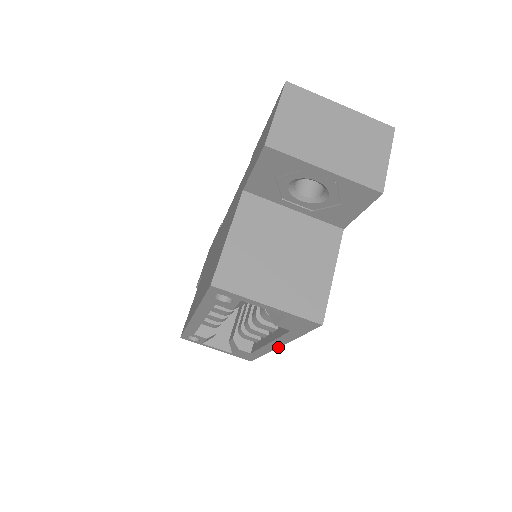
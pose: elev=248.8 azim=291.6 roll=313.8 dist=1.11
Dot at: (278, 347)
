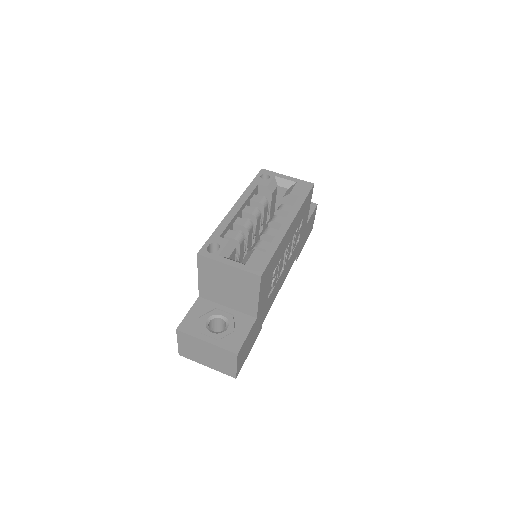
Dot at: (290, 225)
